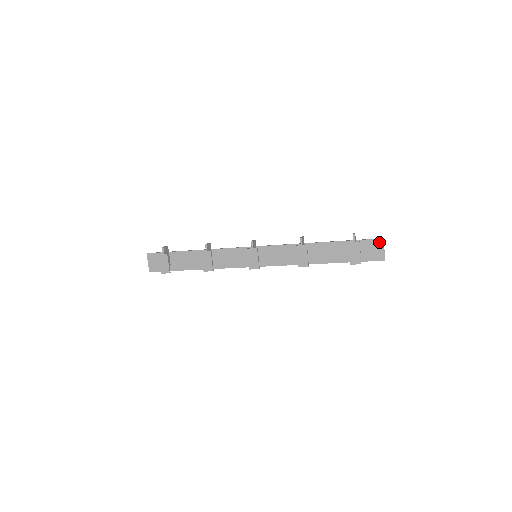
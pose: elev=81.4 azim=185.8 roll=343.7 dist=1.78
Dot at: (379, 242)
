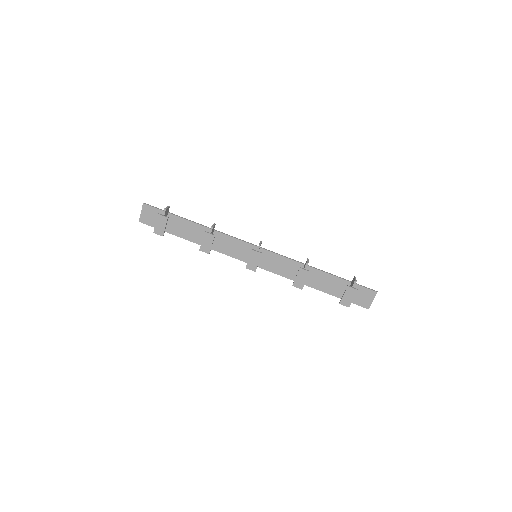
Dot at: (372, 293)
